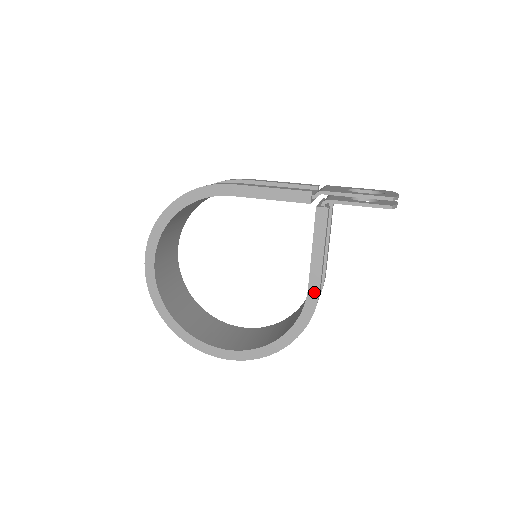
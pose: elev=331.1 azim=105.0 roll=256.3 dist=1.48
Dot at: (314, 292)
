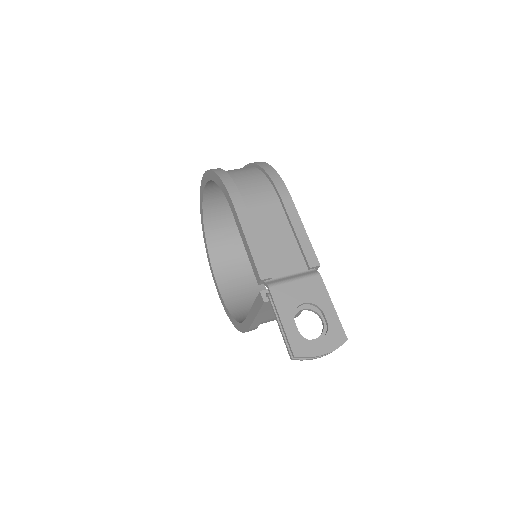
Dot at: (247, 325)
